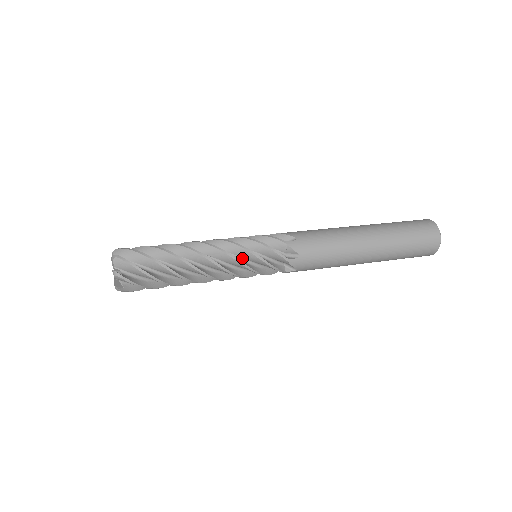
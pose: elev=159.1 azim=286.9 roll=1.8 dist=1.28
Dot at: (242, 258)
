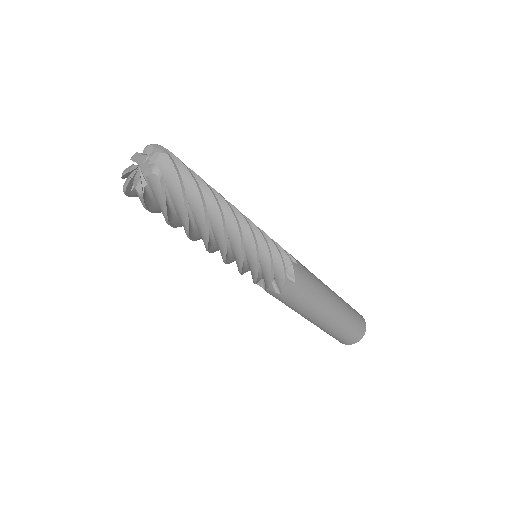
Dot at: occluded
